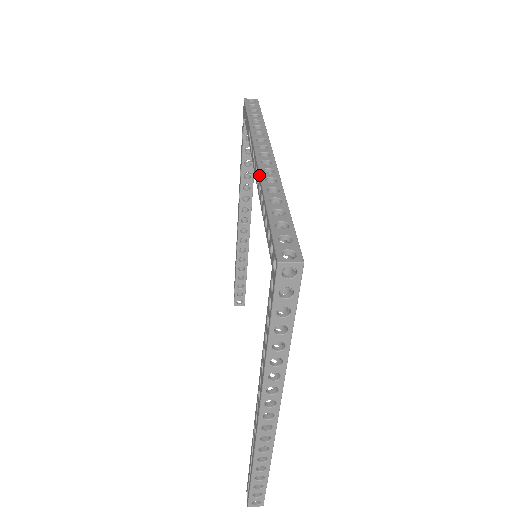
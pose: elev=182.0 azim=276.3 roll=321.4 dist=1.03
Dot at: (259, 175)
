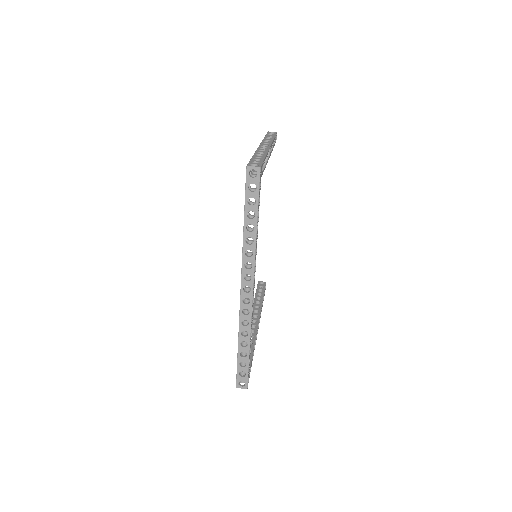
Dot at: (239, 317)
